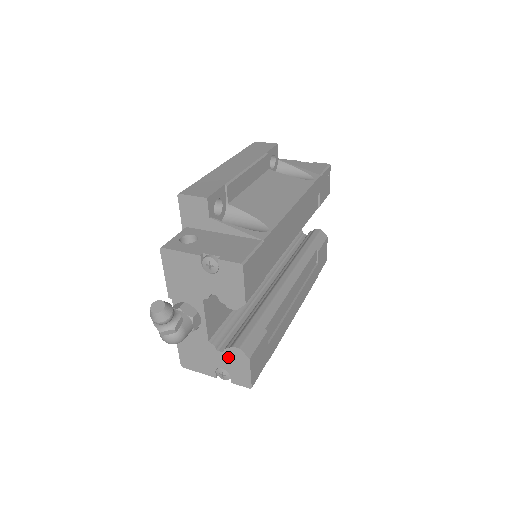
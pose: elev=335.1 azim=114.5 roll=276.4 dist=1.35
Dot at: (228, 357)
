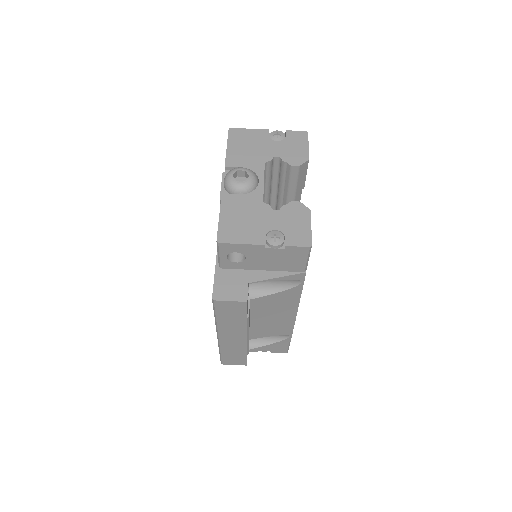
Dot at: occluded
